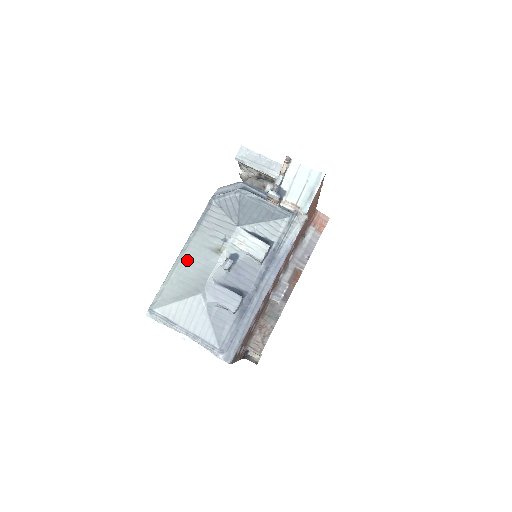
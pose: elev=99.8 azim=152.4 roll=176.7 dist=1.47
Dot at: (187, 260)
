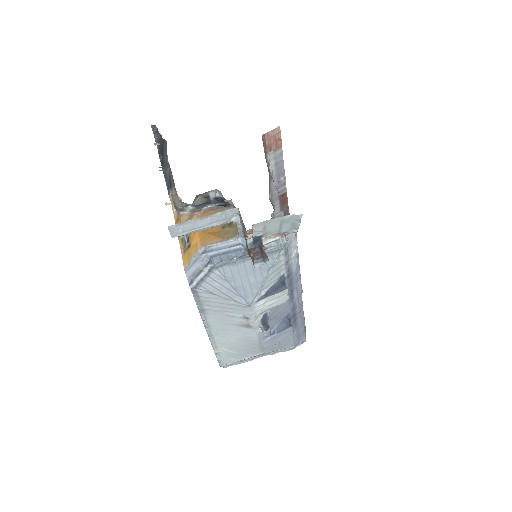
Dot at: (220, 335)
